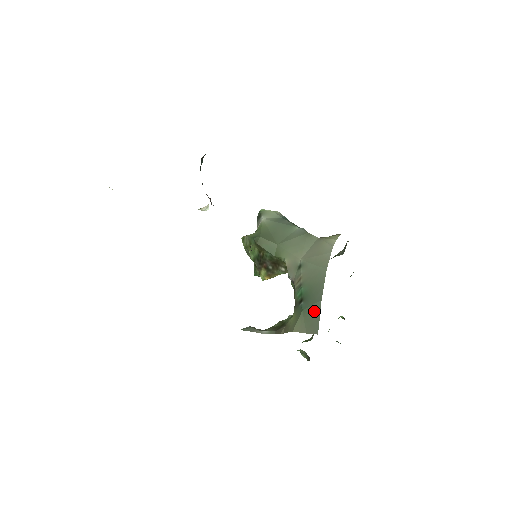
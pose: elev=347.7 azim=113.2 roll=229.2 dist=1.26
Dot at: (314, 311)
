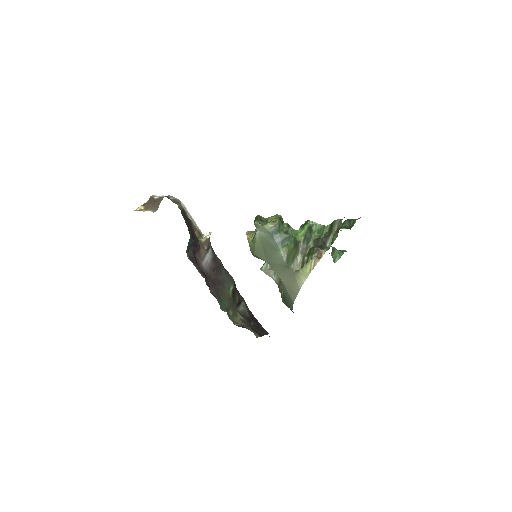
Dot at: occluded
